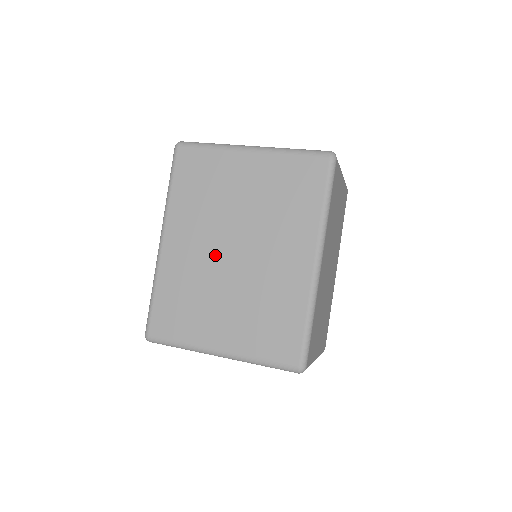
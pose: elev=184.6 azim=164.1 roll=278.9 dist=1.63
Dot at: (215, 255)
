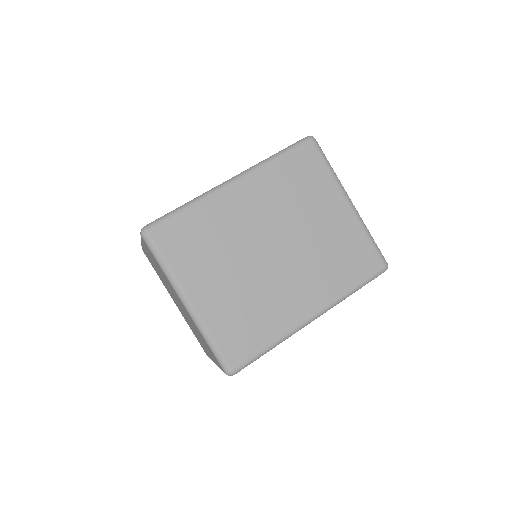
Dot at: (258, 237)
